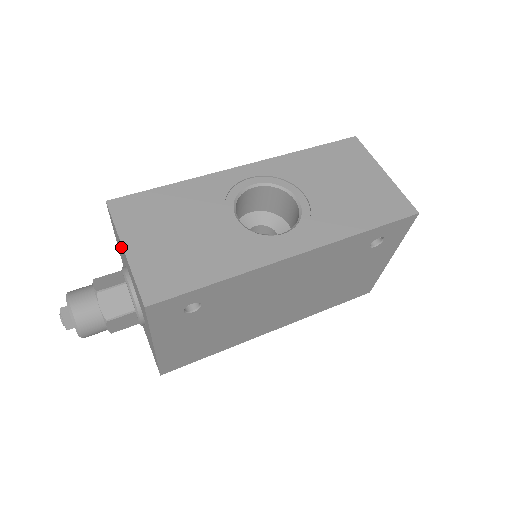
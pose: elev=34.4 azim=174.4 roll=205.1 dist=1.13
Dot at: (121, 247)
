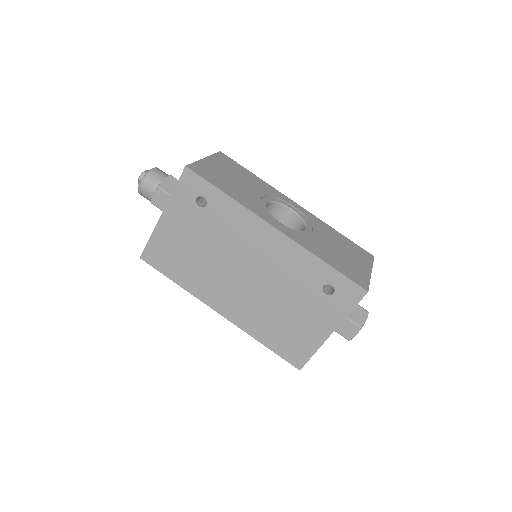
Dot at: occluded
